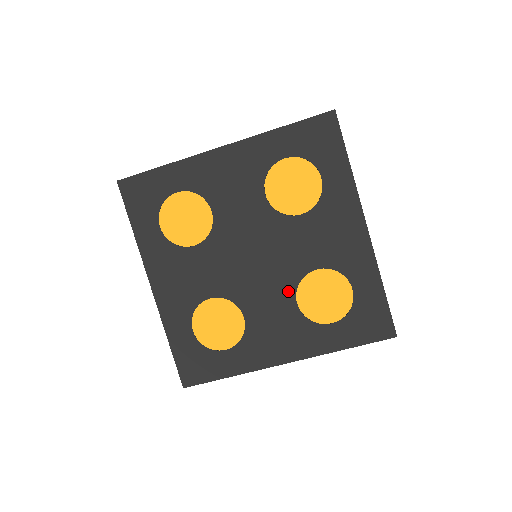
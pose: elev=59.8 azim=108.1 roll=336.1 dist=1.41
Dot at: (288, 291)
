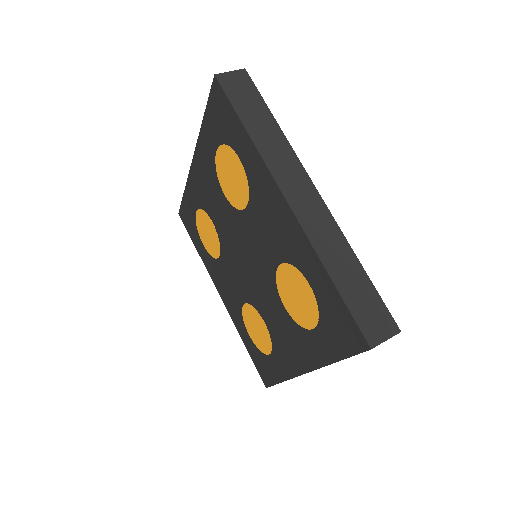
Dot at: (274, 293)
